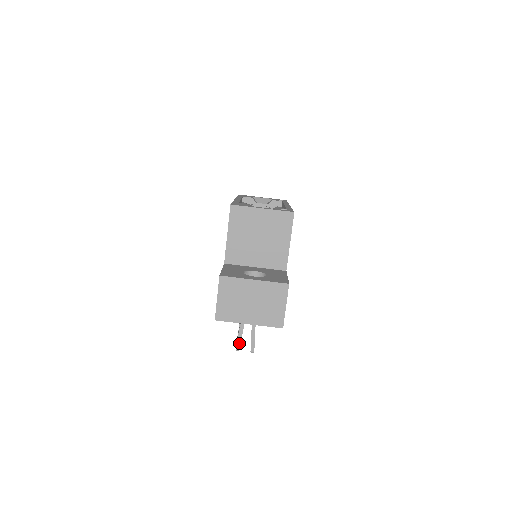
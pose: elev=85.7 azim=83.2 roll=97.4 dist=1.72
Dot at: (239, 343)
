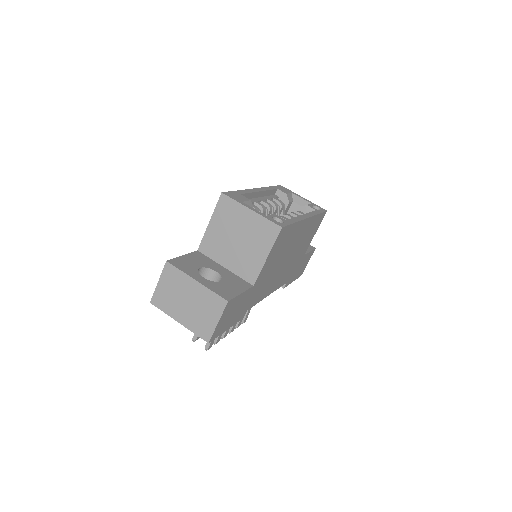
Dot at: occluded
